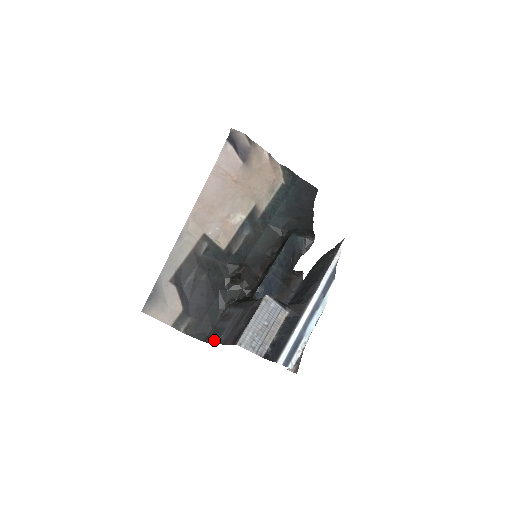
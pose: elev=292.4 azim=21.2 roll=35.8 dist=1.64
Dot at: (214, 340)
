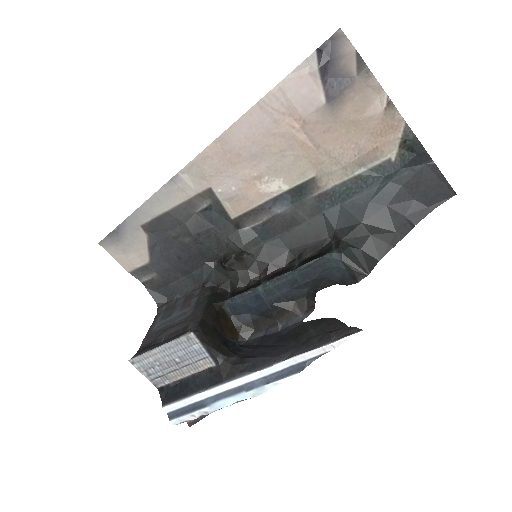
Dot at: (156, 318)
